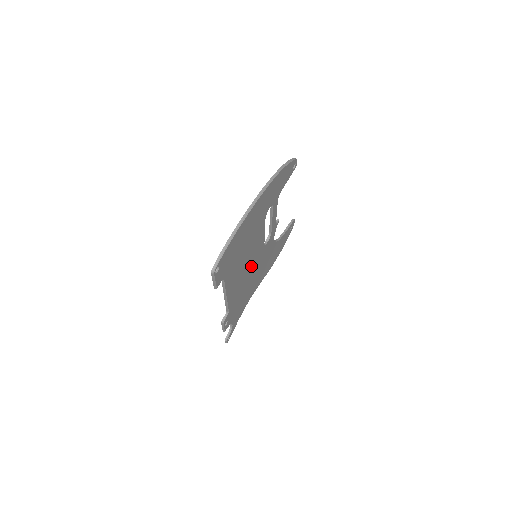
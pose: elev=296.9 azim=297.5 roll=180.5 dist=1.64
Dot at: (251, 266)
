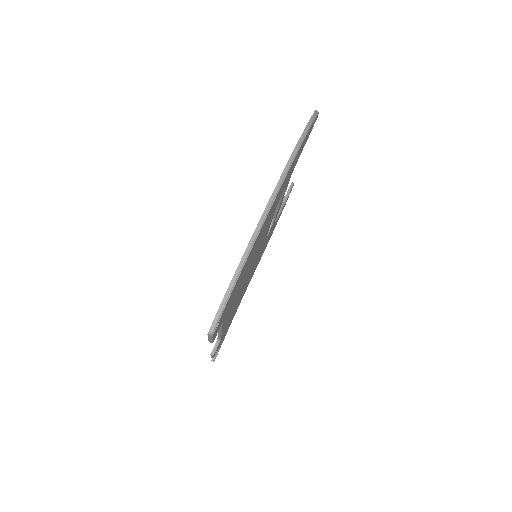
Dot at: (250, 272)
